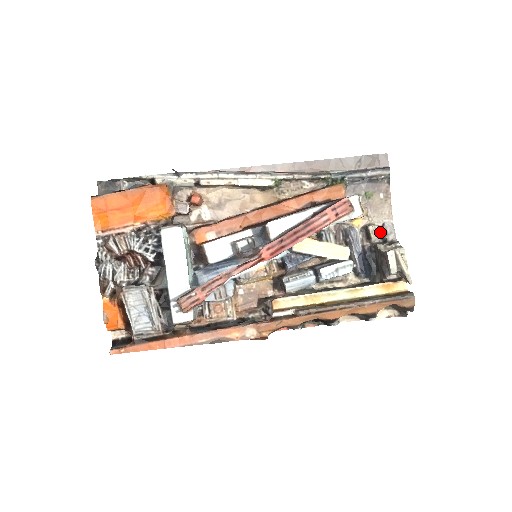
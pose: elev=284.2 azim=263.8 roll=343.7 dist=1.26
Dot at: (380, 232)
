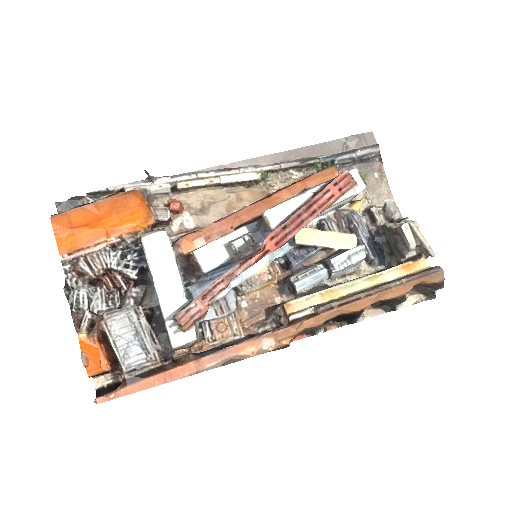
Dot at: (384, 213)
